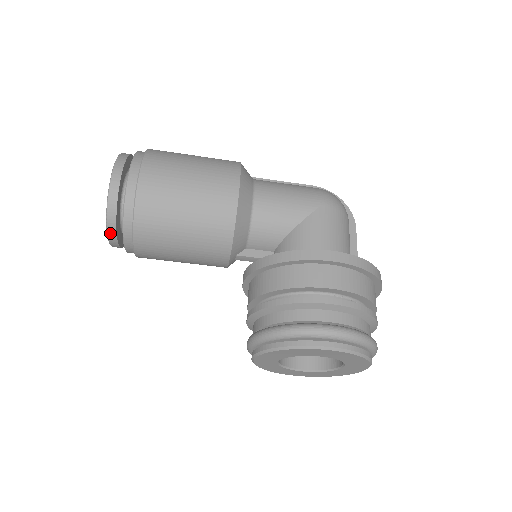
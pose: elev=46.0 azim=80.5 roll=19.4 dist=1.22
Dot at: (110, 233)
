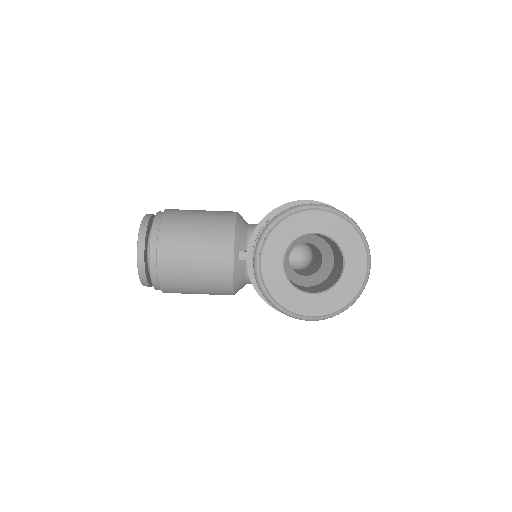
Dot at: (140, 241)
